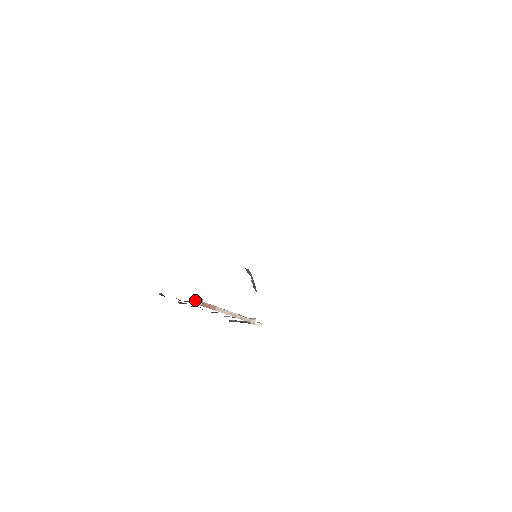
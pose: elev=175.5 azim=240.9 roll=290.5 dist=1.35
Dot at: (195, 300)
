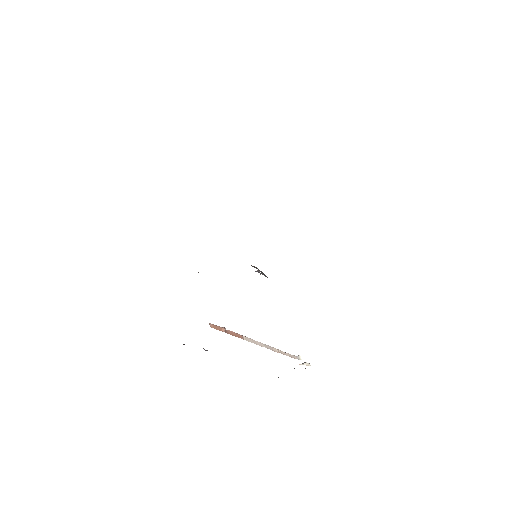
Dot at: (215, 326)
